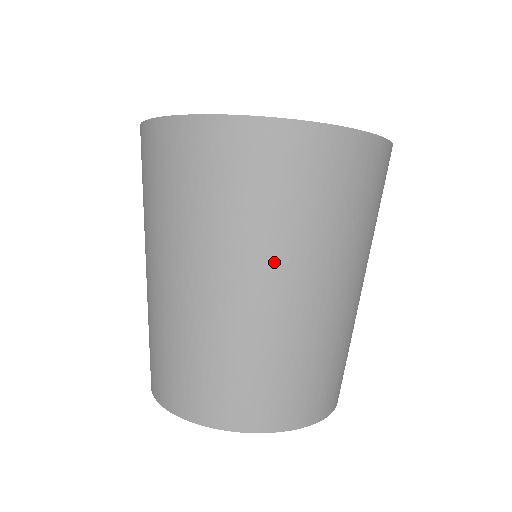
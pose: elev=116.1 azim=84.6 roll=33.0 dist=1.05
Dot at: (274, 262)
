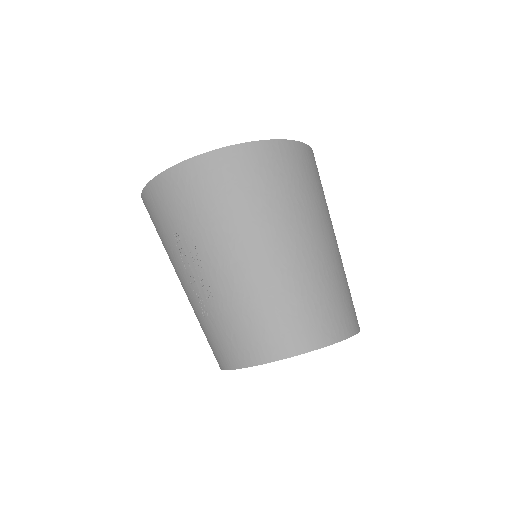
Dot at: (316, 223)
